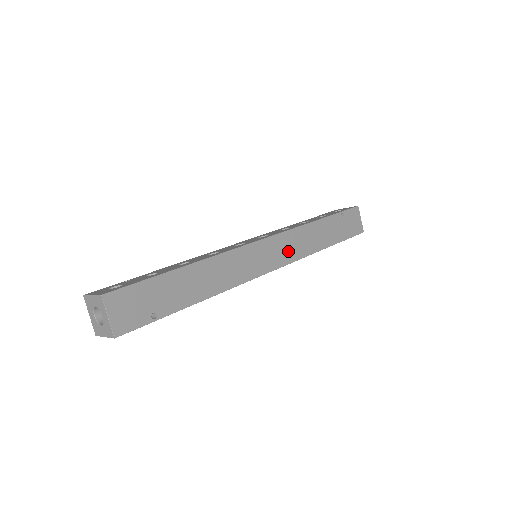
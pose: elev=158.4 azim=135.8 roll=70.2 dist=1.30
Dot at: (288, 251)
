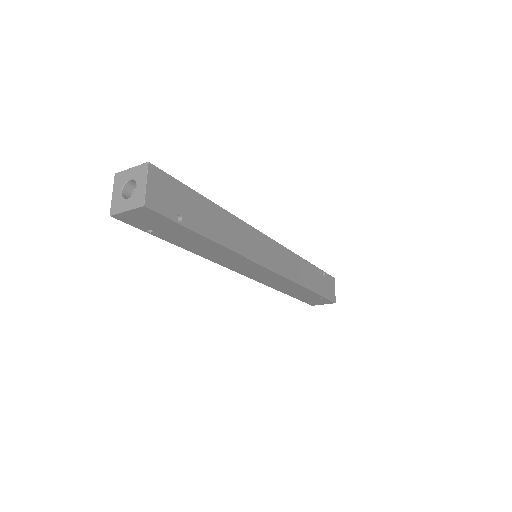
Dot at: (284, 265)
